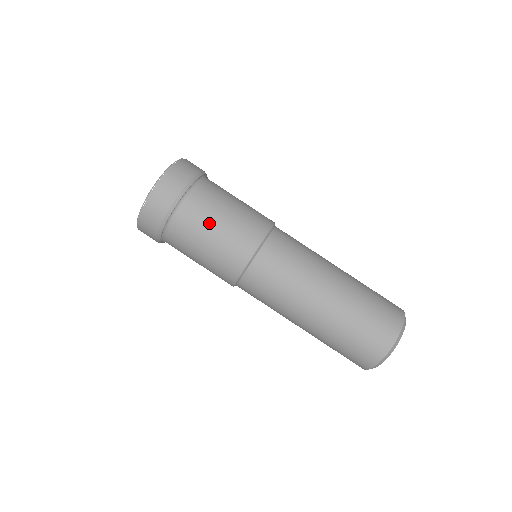
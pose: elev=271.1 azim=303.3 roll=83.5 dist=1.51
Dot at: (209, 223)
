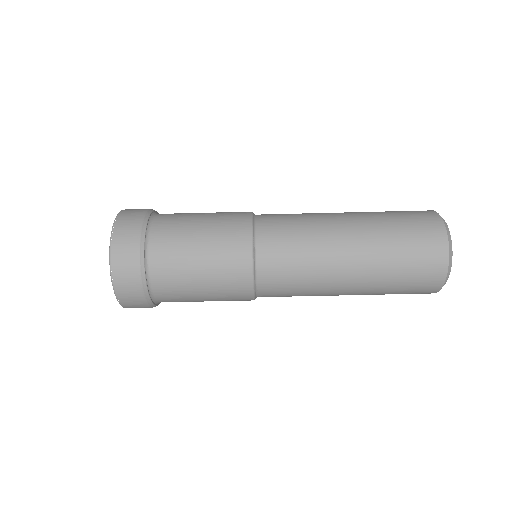
Dot at: (189, 270)
